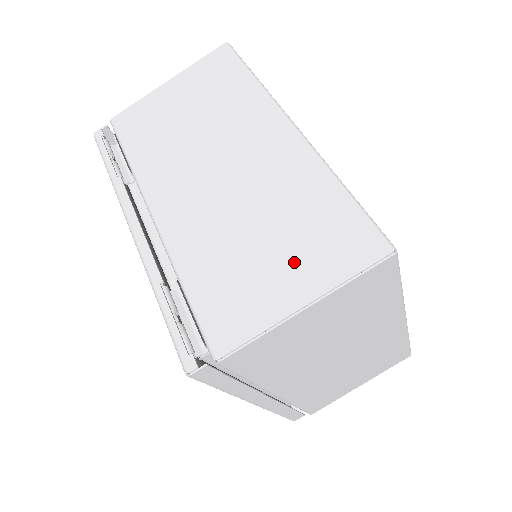
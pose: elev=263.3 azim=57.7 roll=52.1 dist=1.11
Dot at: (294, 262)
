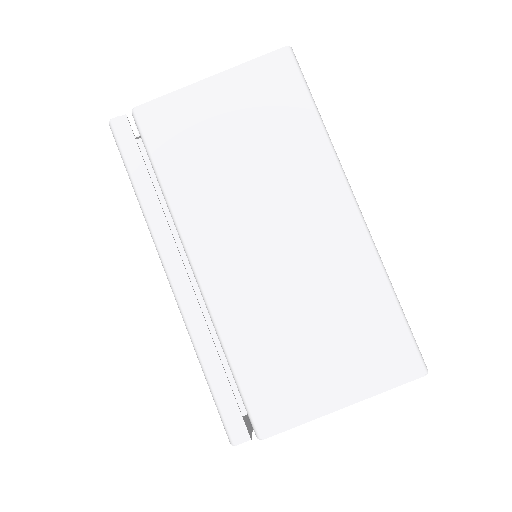
Dot at: occluded
